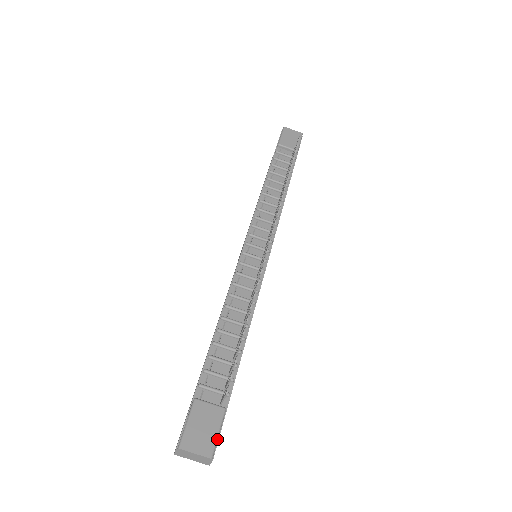
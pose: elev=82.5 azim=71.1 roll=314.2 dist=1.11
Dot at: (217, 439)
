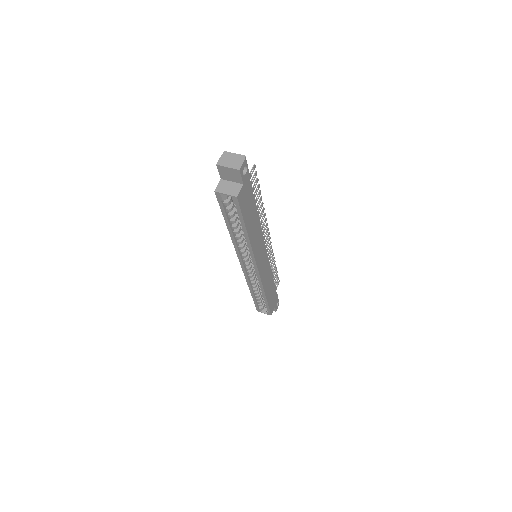
Dot at: (247, 165)
